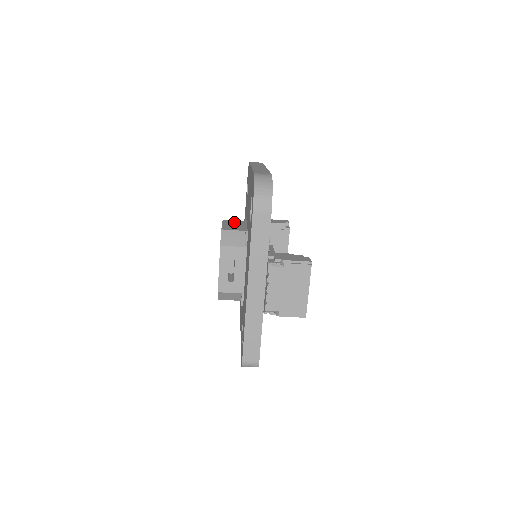
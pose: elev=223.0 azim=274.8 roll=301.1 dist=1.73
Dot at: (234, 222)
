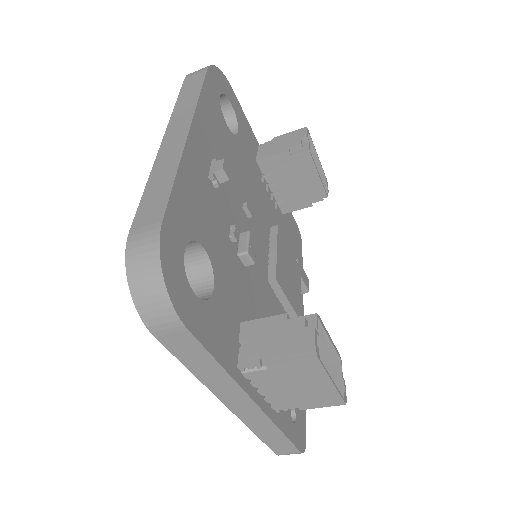
Dot at: occluded
